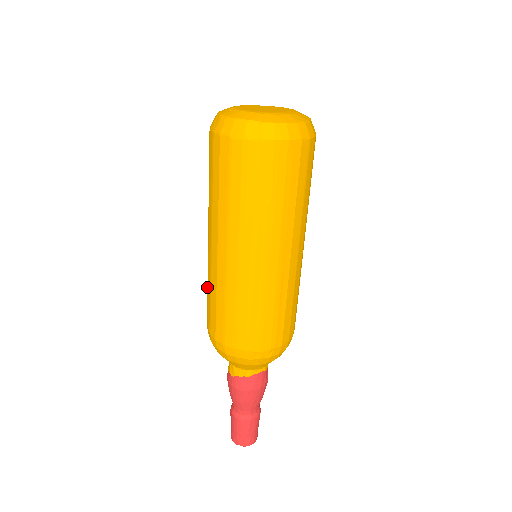
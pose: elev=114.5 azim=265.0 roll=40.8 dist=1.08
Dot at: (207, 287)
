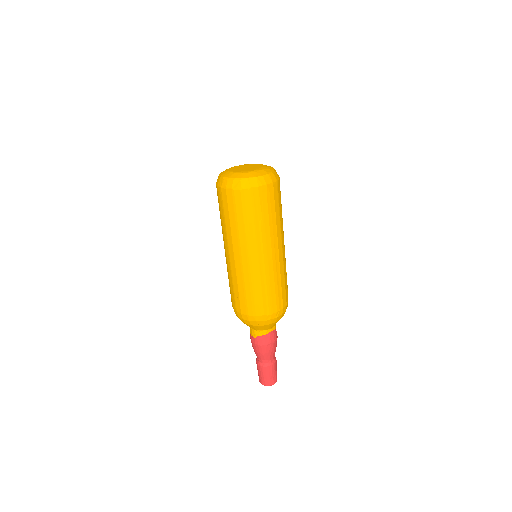
Dot at: (229, 282)
